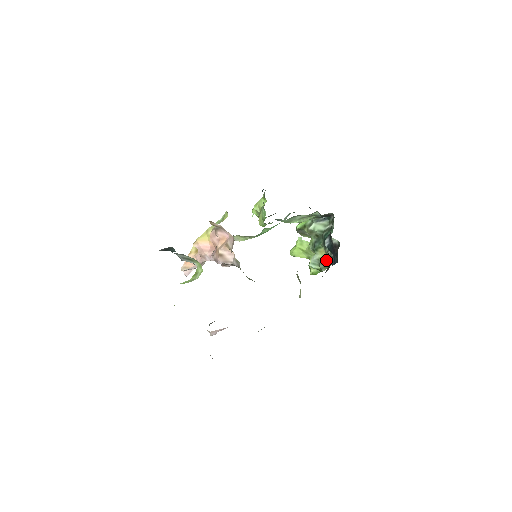
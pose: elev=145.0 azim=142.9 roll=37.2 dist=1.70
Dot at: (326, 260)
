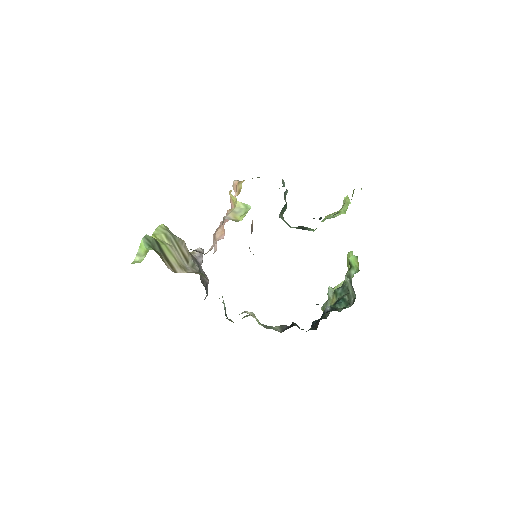
Dot at: (291, 324)
